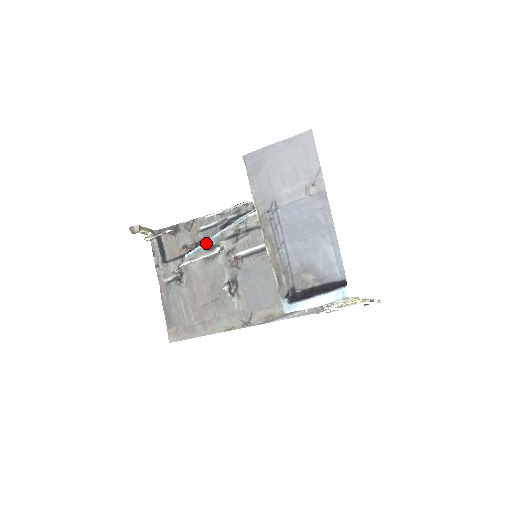
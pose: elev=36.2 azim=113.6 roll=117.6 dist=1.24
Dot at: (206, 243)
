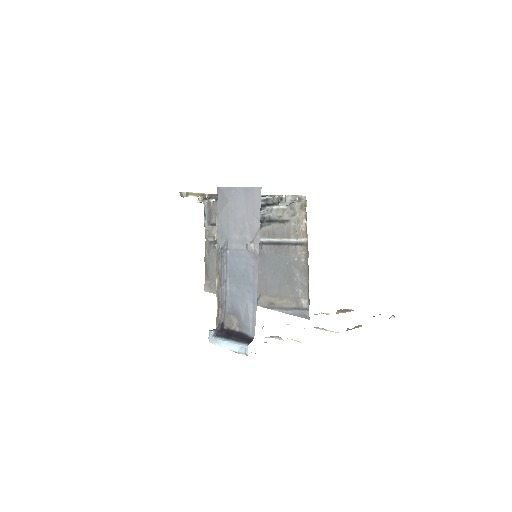
Dot at: occluded
